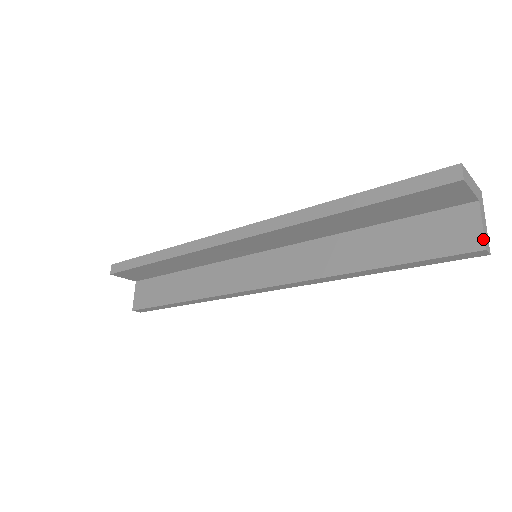
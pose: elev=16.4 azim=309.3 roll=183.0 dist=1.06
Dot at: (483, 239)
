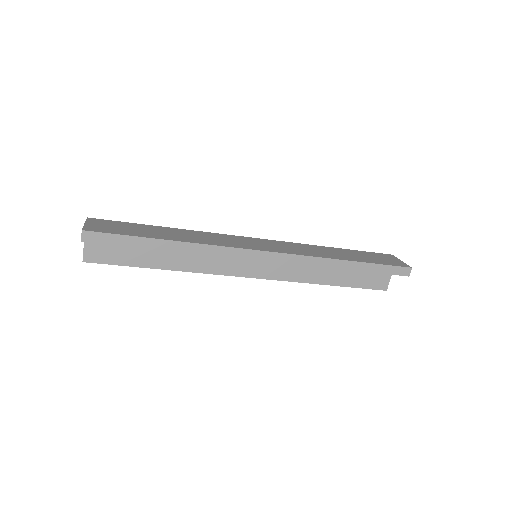
Dot at: occluded
